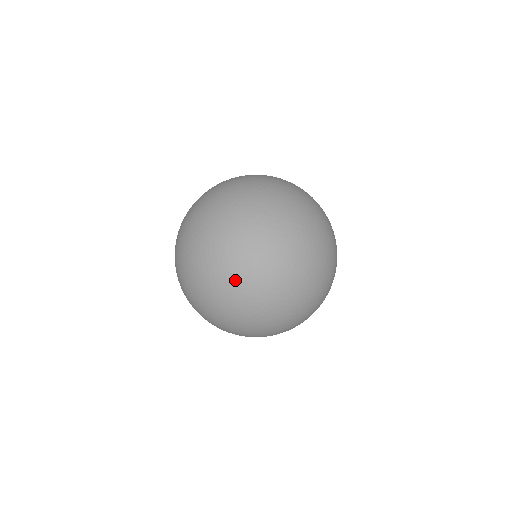
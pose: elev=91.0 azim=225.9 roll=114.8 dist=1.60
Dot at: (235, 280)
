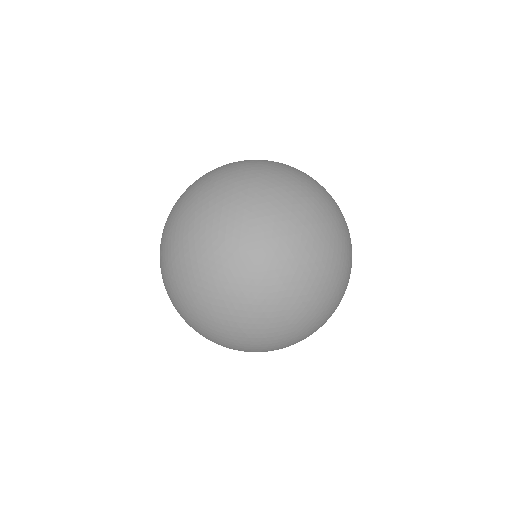
Dot at: occluded
